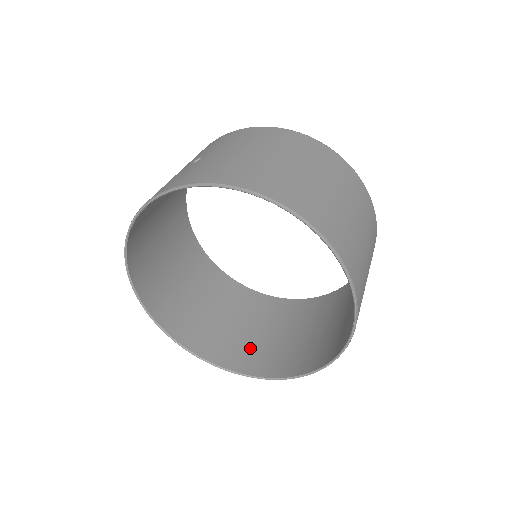
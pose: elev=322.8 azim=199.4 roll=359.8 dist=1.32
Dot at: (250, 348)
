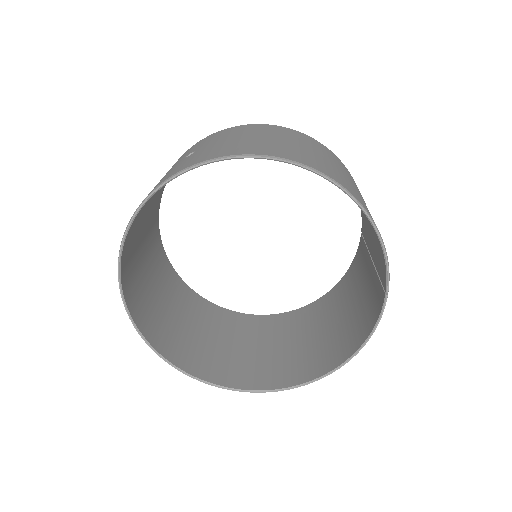
Dot at: (257, 365)
